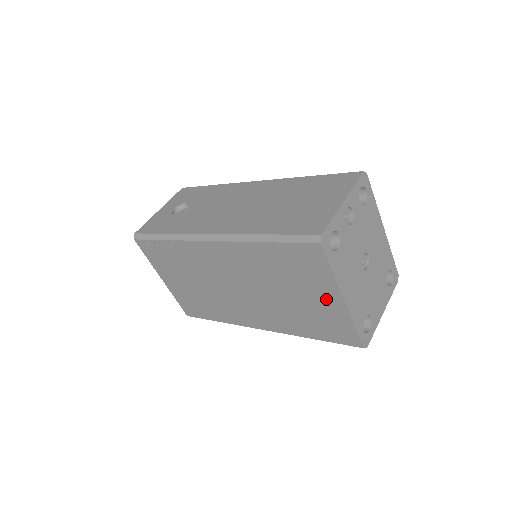
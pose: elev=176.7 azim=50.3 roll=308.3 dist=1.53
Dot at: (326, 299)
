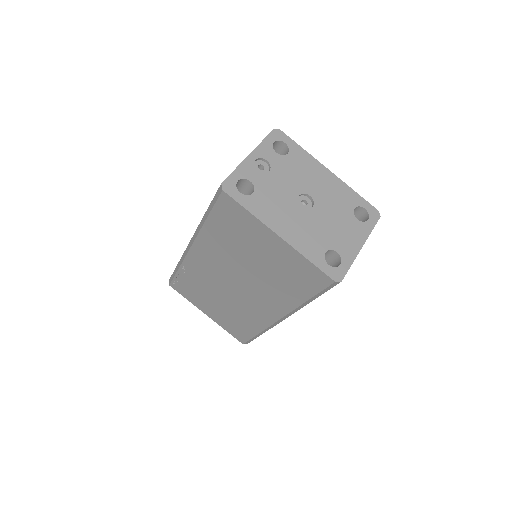
Dot at: (272, 245)
